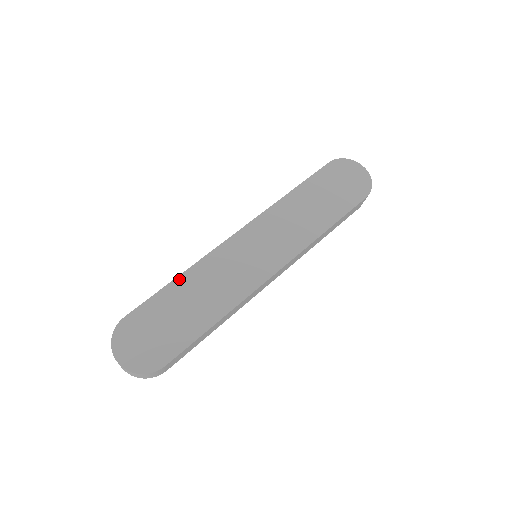
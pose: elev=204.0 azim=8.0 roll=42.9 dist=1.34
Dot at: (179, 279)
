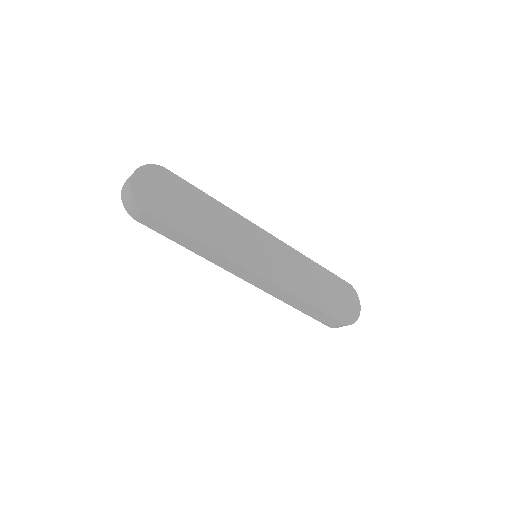
Dot at: (213, 200)
